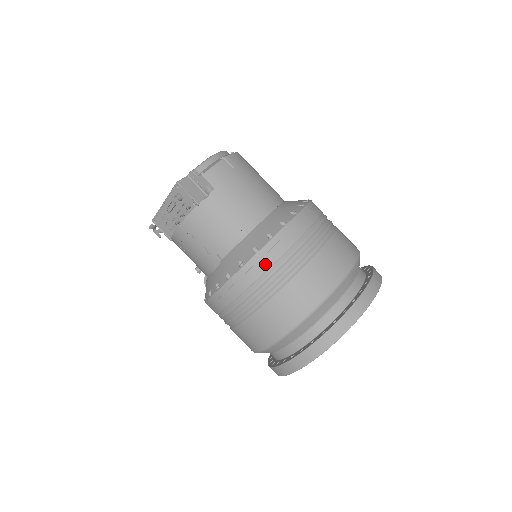
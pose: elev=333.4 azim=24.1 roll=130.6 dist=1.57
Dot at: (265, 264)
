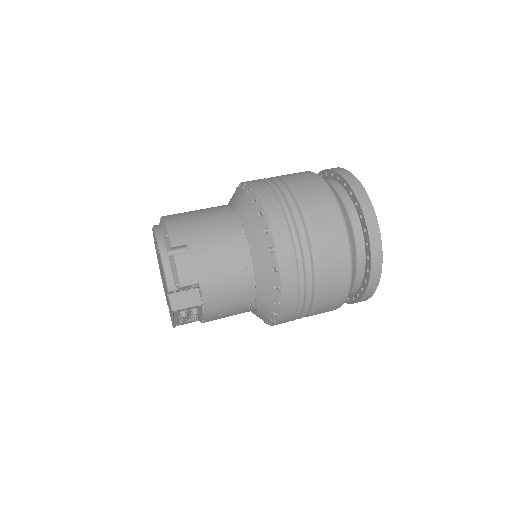
Dot at: (293, 288)
